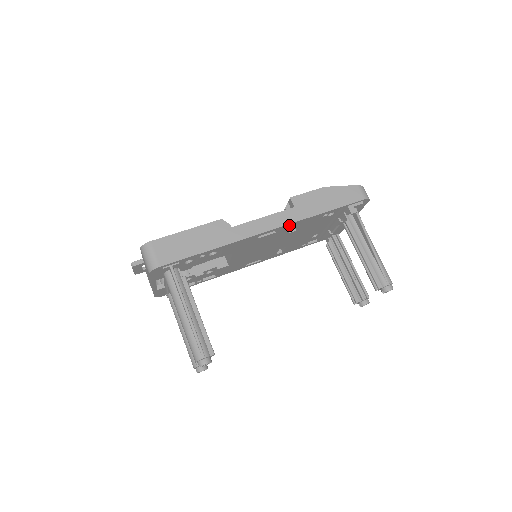
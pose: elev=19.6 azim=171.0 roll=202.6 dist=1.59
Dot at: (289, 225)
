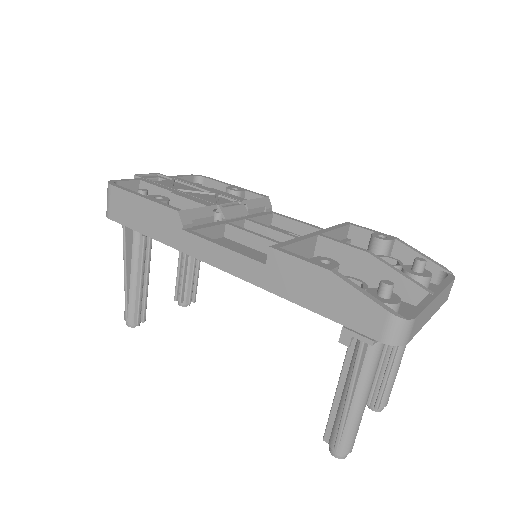
Dot at: (250, 279)
